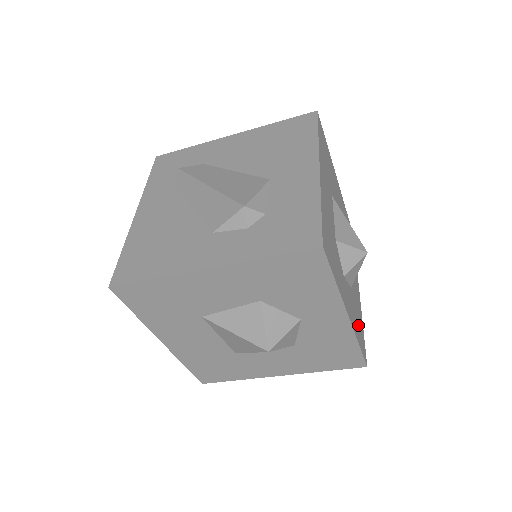
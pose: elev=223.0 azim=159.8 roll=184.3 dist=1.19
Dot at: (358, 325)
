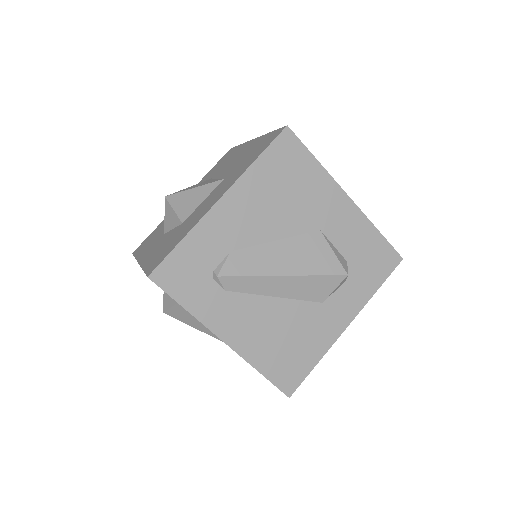
Dot at: occluded
